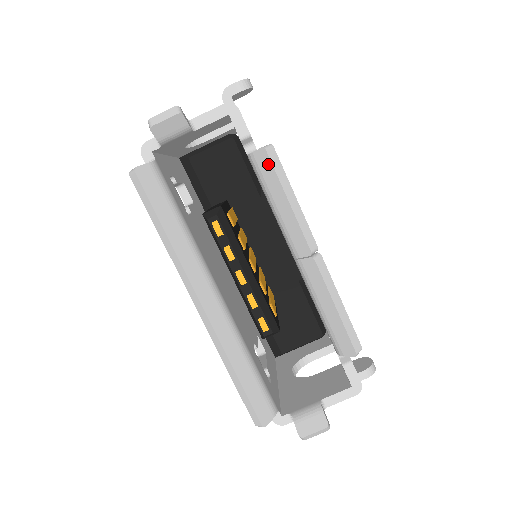
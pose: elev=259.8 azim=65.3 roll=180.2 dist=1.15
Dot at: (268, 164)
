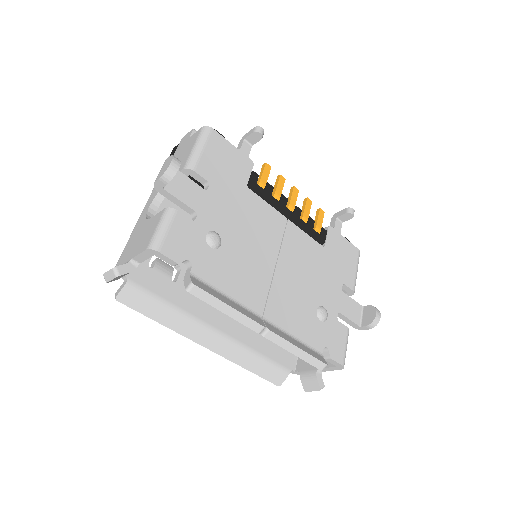
Dot at: (197, 296)
